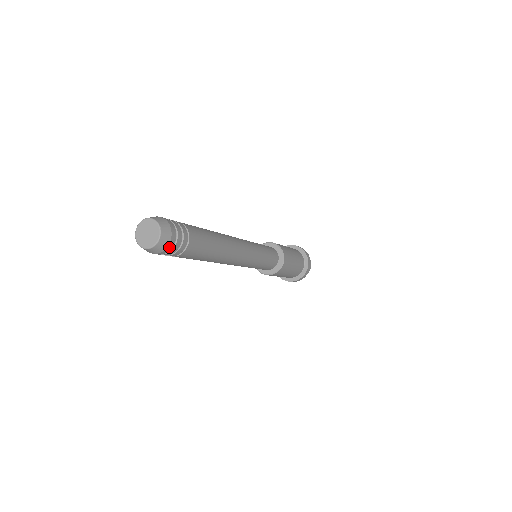
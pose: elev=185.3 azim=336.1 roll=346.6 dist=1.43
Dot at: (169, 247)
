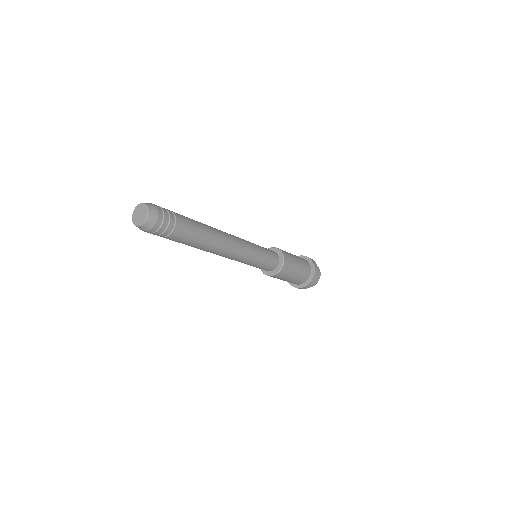
Dot at: (158, 223)
